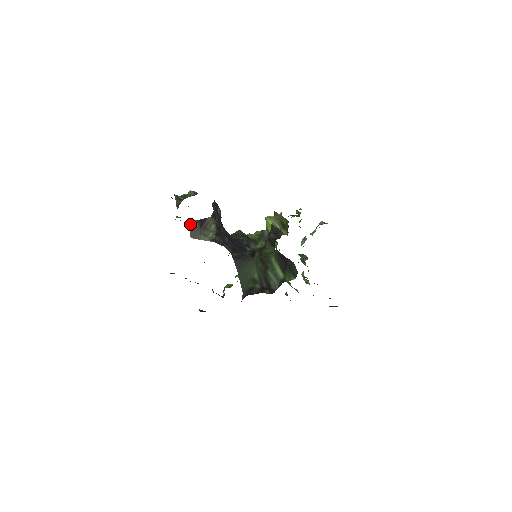
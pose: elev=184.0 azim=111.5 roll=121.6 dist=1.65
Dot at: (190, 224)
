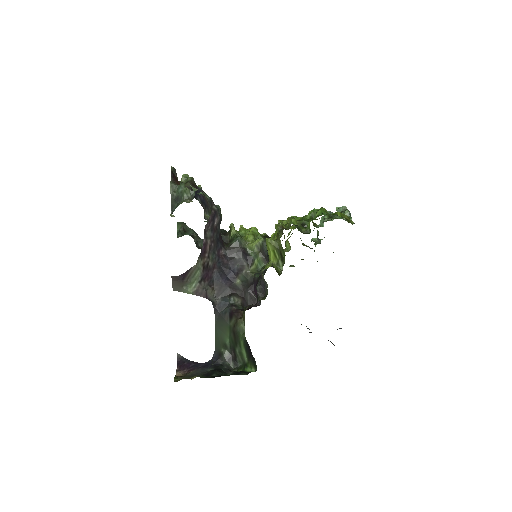
Dot at: (172, 279)
